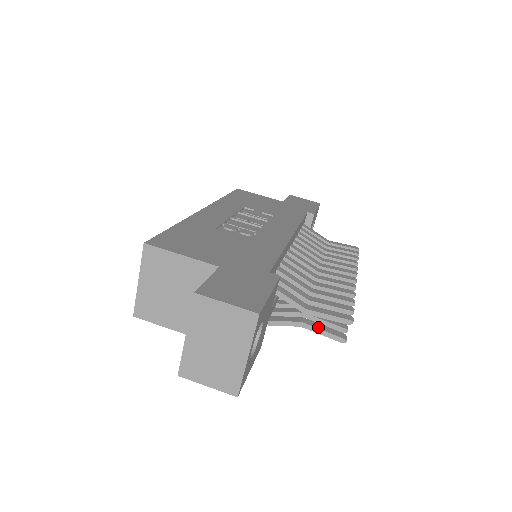
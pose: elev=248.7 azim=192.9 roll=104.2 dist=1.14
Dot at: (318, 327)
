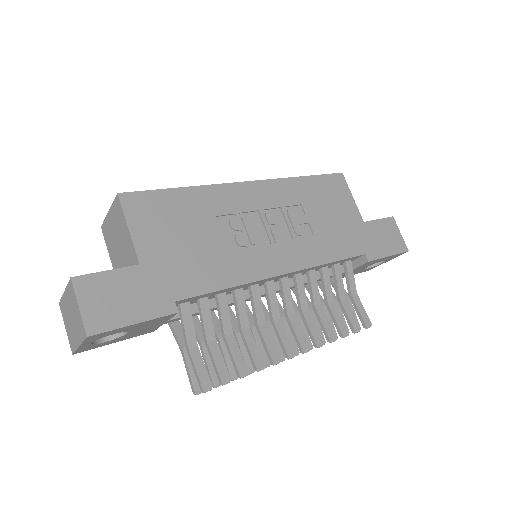
Dot at: (189, 365)
